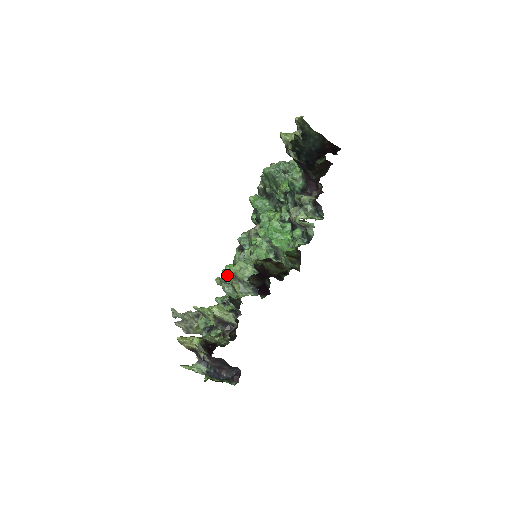
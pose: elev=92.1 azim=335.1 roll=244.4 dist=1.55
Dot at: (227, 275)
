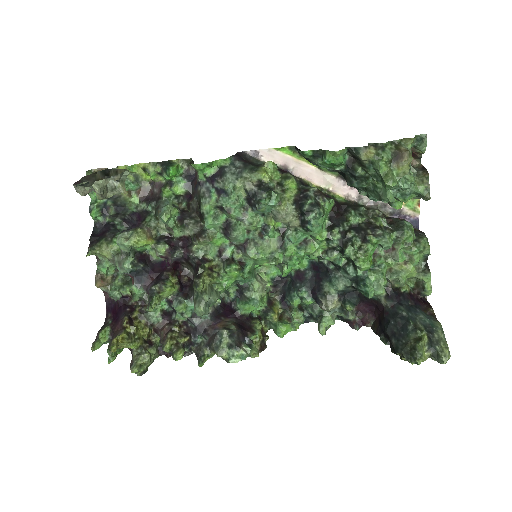
Dot at: (199, 170)
